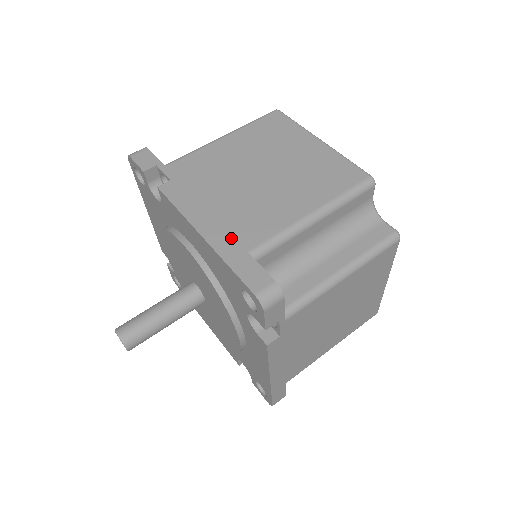
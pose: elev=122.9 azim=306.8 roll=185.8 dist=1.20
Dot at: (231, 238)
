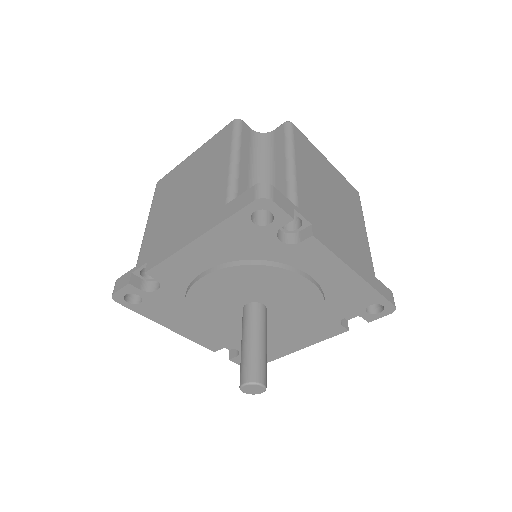
Dot at: (366, 269)
